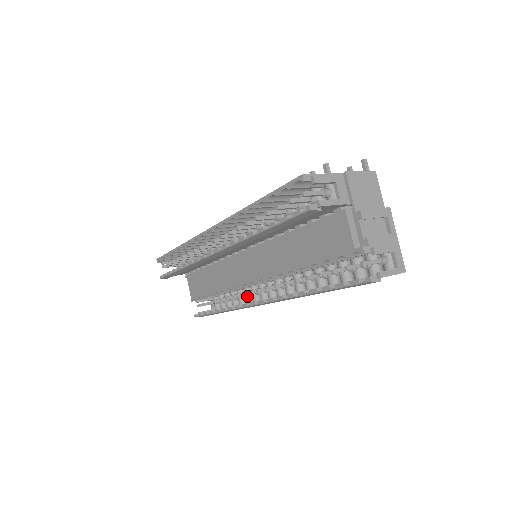
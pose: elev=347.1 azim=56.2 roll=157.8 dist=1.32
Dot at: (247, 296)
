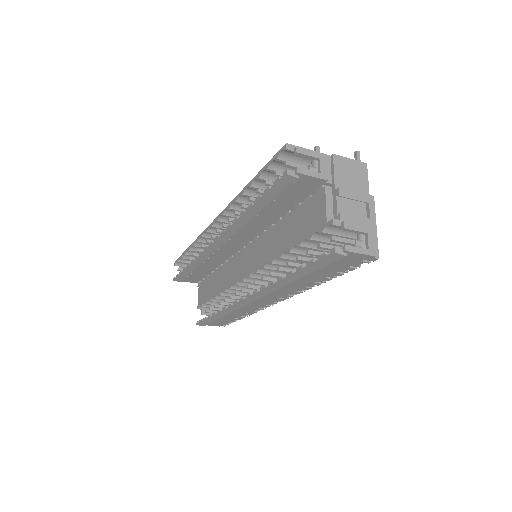
Dot at: occluded
